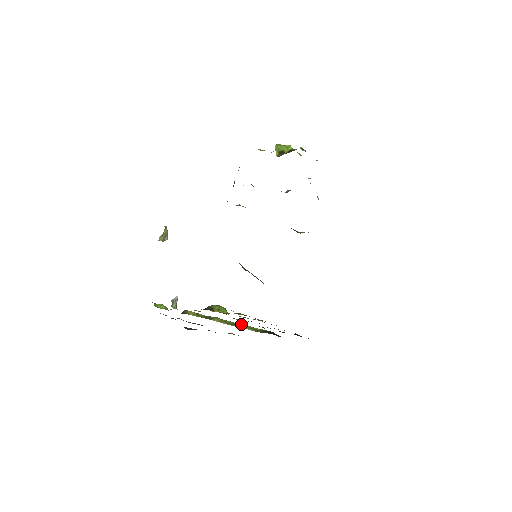
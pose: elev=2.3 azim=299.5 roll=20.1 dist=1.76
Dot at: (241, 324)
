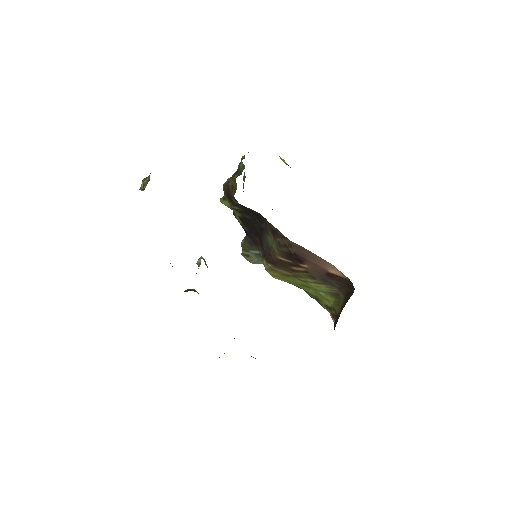
Dot at: occluded
